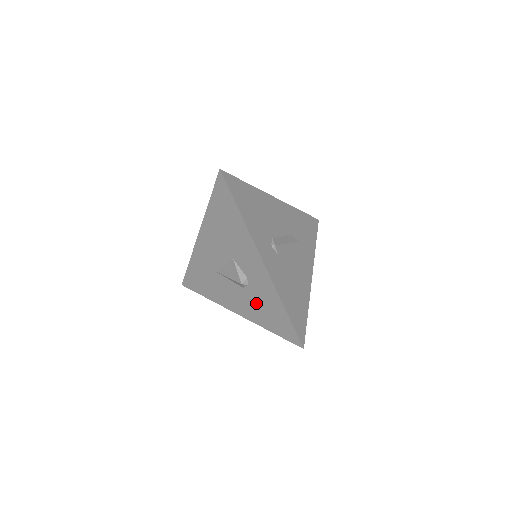
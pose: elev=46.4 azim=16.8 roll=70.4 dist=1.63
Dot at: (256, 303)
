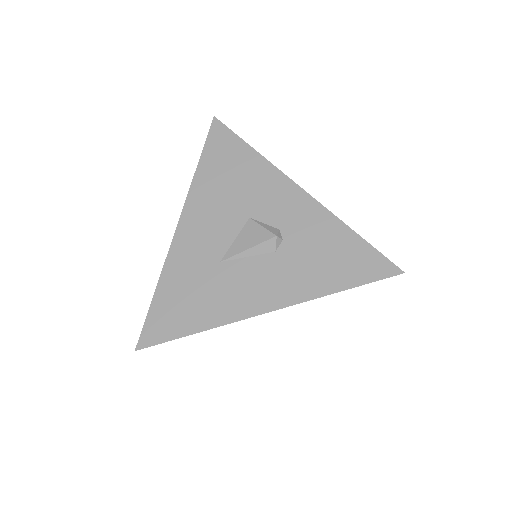
Dot at: (304, 260)
